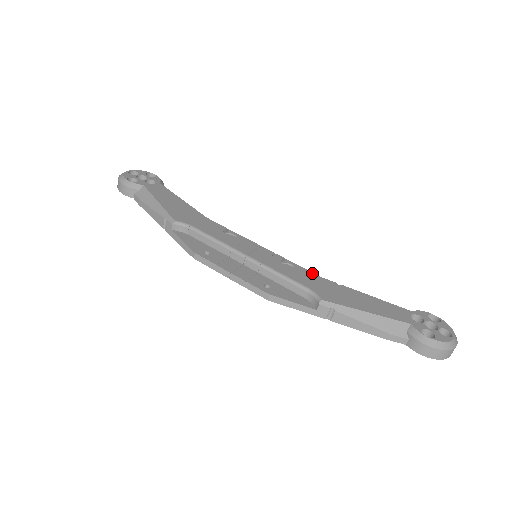
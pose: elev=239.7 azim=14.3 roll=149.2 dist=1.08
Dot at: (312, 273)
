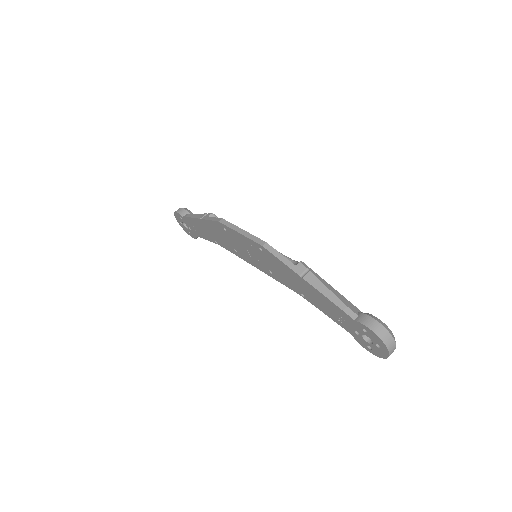
Dot at: occluded
